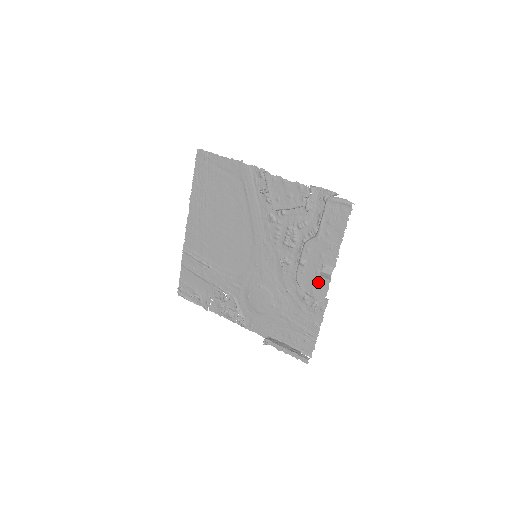
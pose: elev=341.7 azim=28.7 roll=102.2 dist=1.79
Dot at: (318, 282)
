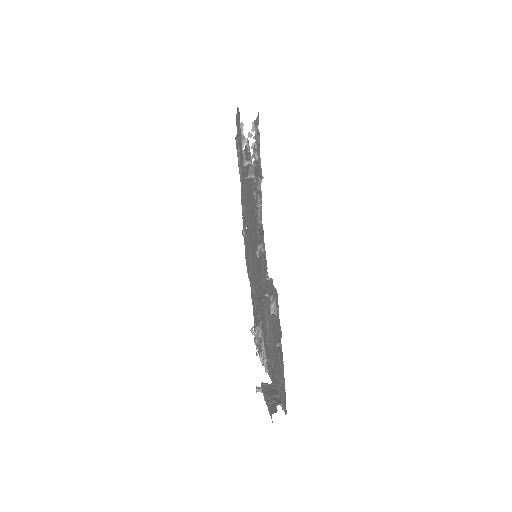
Dot at: (248, 255)
